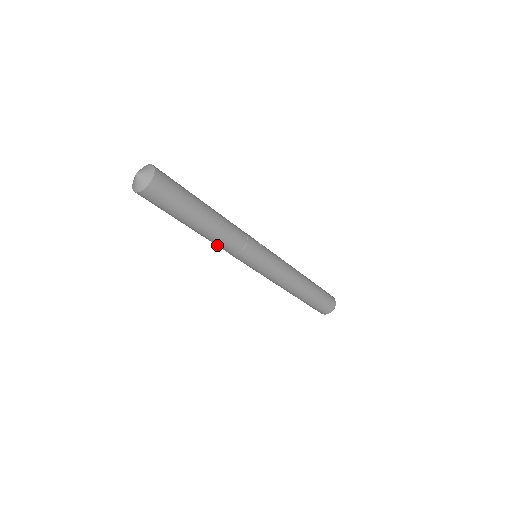
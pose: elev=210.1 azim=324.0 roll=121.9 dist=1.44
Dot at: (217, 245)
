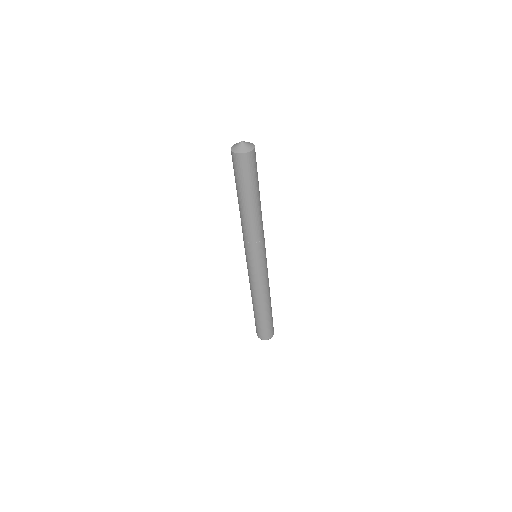
Dot at: (250, 229)
